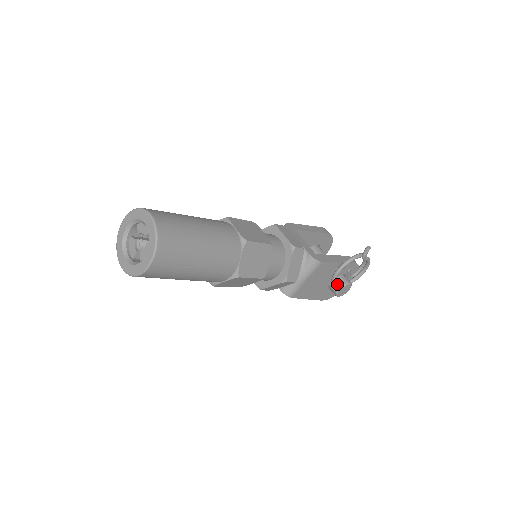
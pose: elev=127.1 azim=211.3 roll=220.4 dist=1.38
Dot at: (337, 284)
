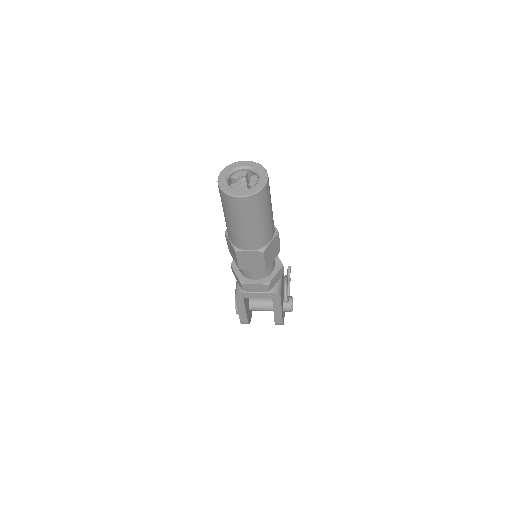
Dot at: occluded
